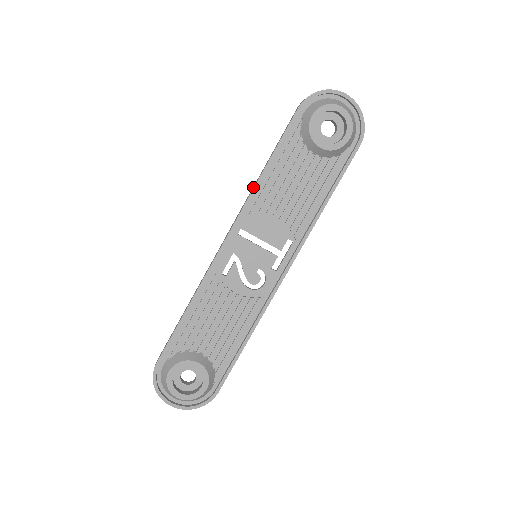
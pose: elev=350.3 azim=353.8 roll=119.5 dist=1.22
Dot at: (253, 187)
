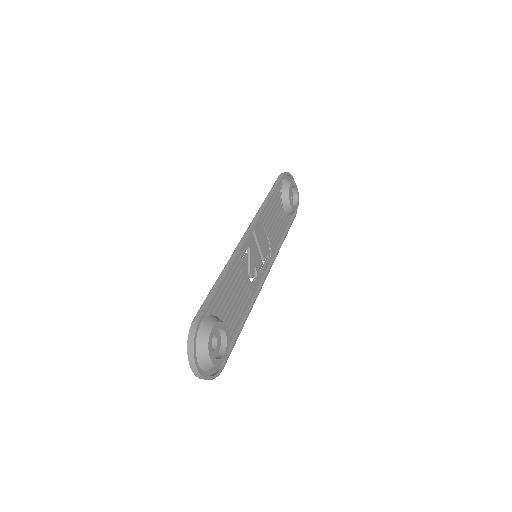
Dot at: (263, 206)
